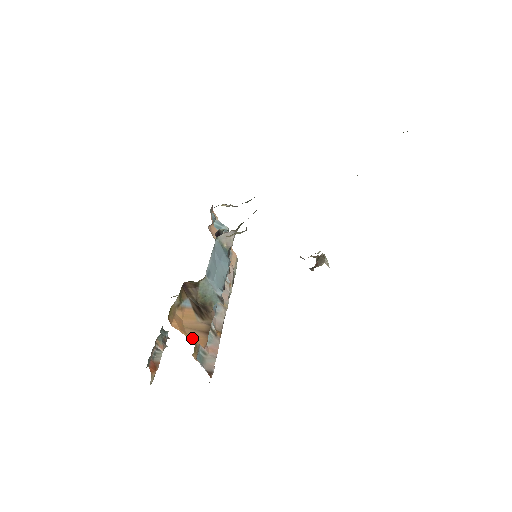
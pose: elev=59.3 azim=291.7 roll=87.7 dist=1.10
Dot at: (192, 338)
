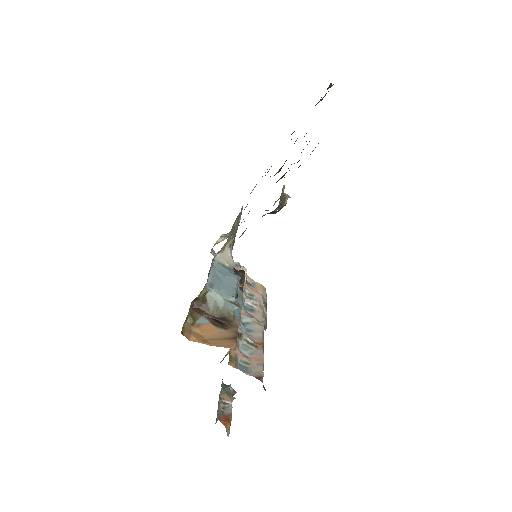
Dot at: (217, 345)
